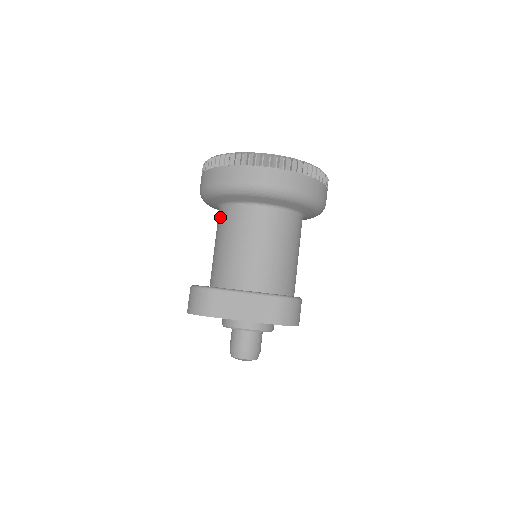
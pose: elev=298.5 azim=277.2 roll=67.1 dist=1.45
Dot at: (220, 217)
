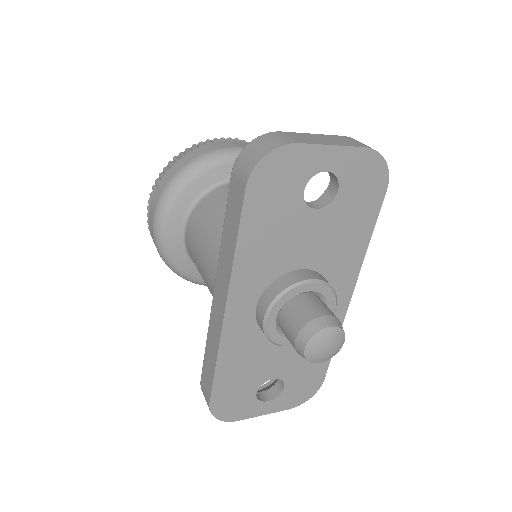
Dot at: (197, 214)
